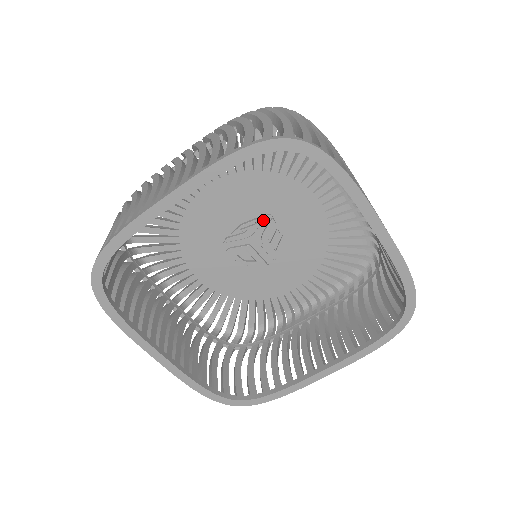
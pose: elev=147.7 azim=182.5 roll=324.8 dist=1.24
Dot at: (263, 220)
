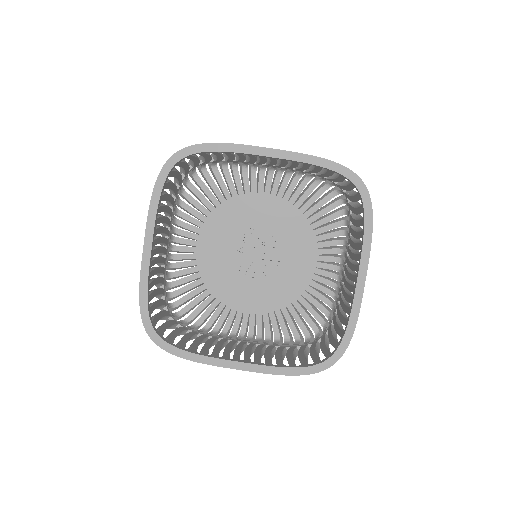
Dot at: (247, 236)
